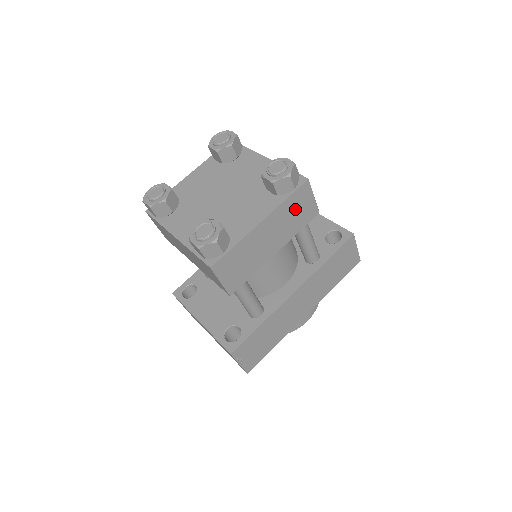
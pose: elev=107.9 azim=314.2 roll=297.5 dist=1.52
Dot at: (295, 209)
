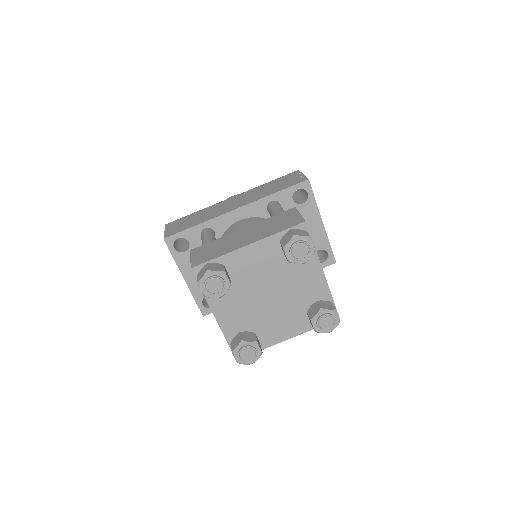
Dot at: occluded
